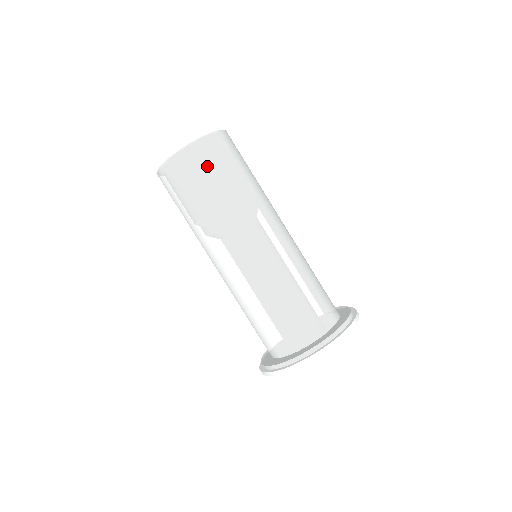
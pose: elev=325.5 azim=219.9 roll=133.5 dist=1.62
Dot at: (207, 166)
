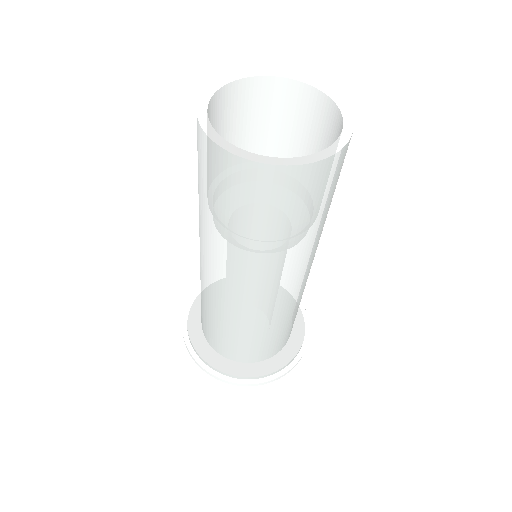
Dot at: (337, 179)
